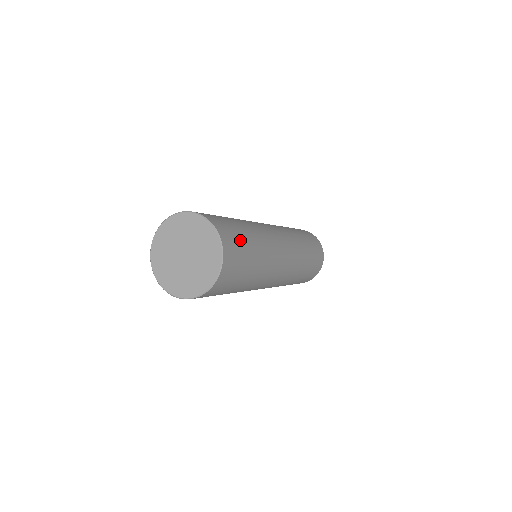
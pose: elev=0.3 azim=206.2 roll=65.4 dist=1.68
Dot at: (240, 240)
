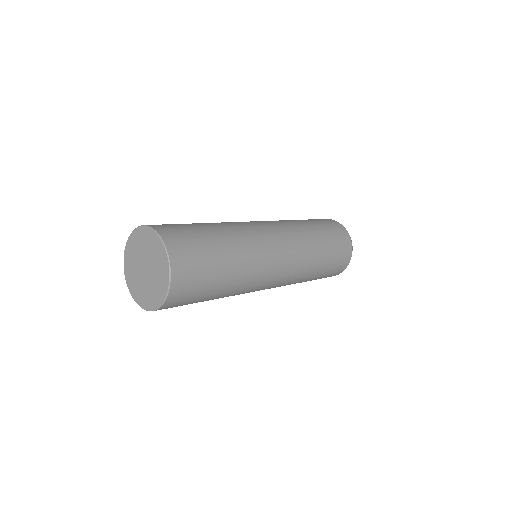
Dot at: (189, 230)
